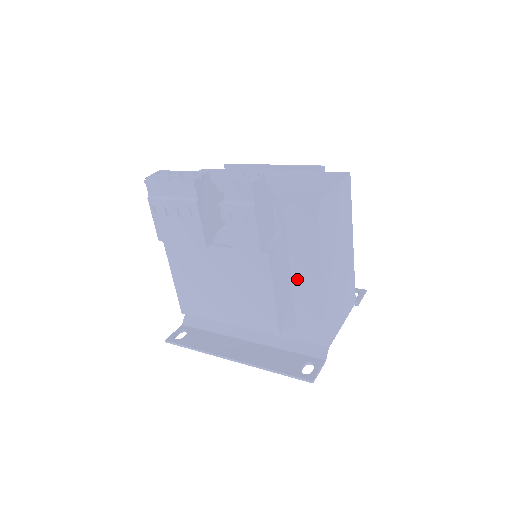
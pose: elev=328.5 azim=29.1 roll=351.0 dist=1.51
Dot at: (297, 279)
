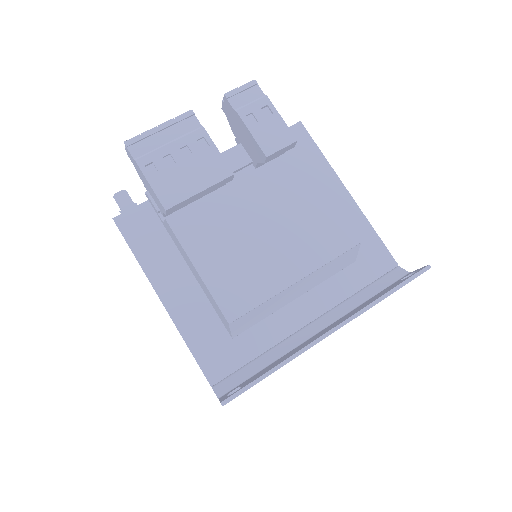
Dot at: occluded
